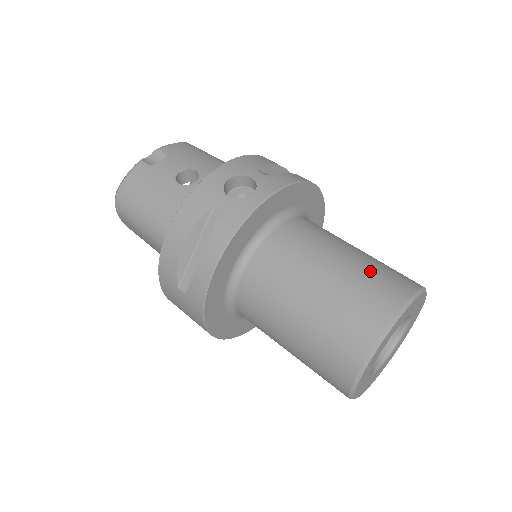
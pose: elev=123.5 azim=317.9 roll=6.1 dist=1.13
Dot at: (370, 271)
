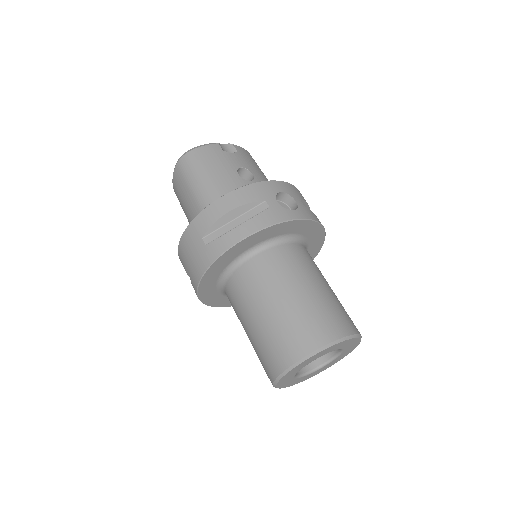
Dot at: (337, 305)
